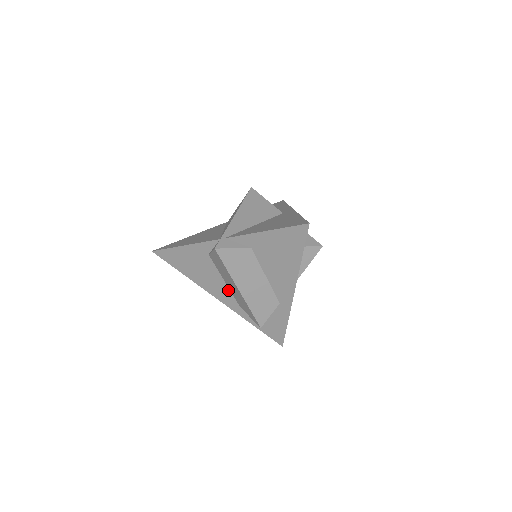
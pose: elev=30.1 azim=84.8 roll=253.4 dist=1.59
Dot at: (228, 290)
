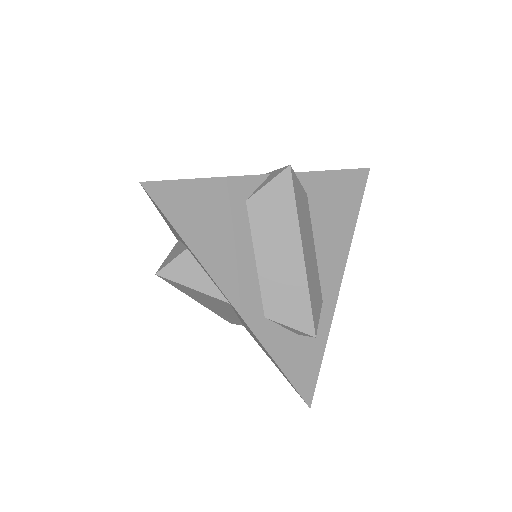
Dot at: (255, 279)
